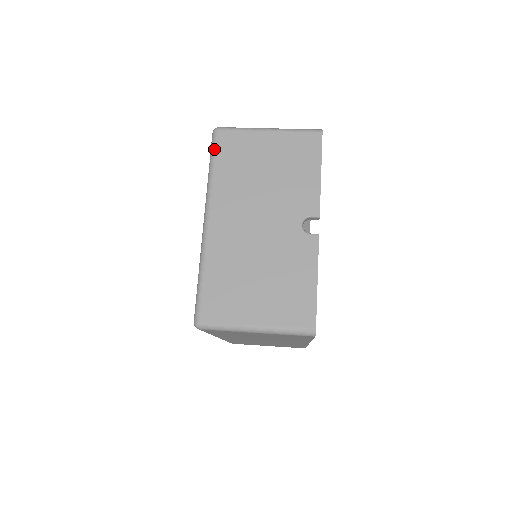
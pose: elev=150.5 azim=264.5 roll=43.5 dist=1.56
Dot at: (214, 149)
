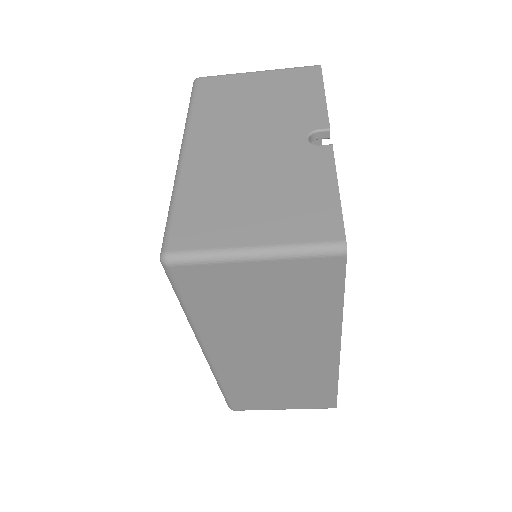
Dot at: (194, 92)
